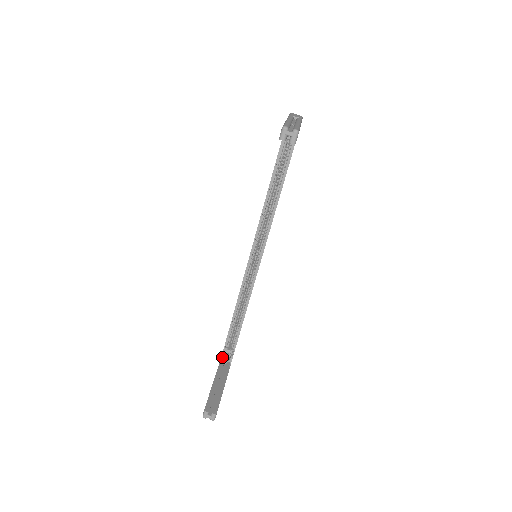
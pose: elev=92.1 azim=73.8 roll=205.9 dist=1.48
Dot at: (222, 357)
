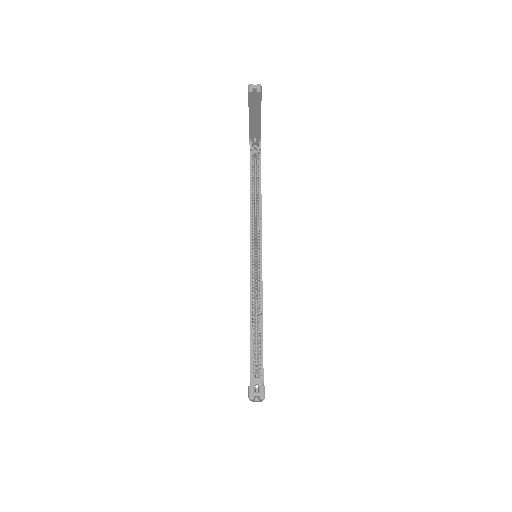
Dot at: occluded
